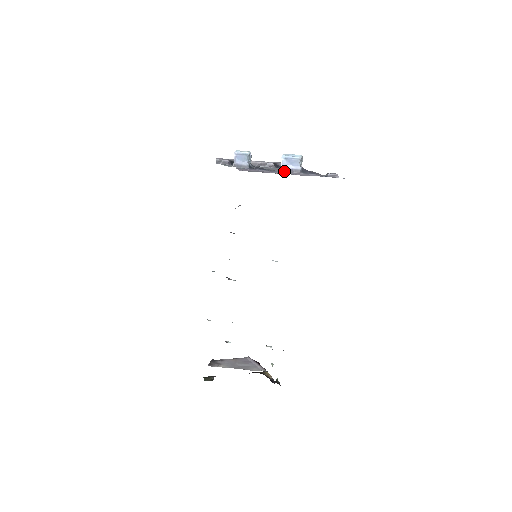
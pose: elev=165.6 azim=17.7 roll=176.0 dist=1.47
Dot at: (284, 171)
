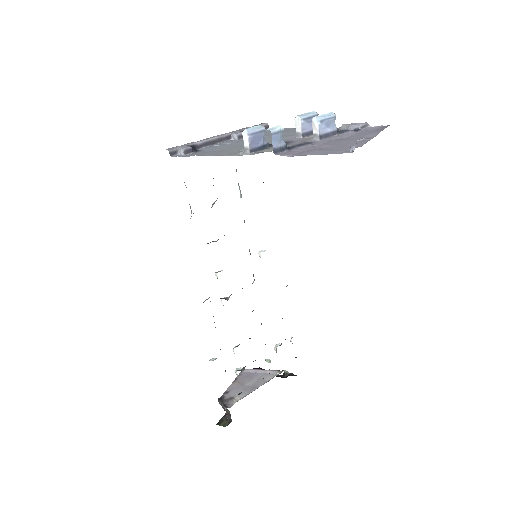
Dot at: (322, 138)
